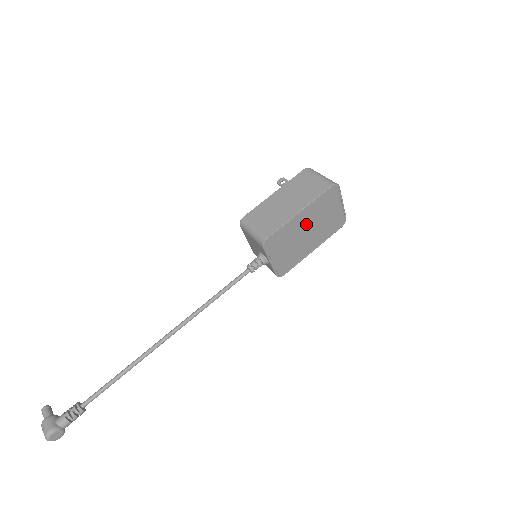
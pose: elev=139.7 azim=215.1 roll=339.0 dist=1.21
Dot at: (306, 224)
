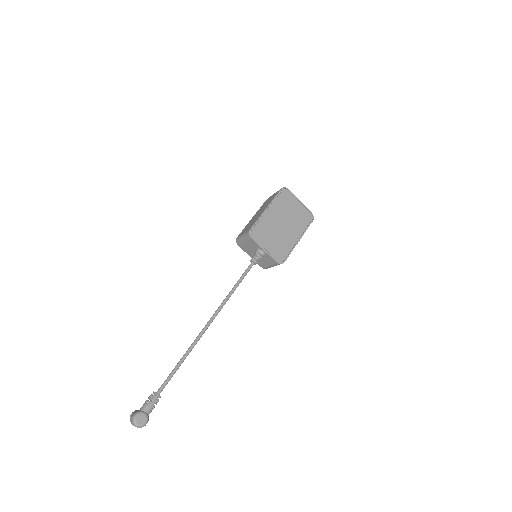
Dot at: (278, 219)
